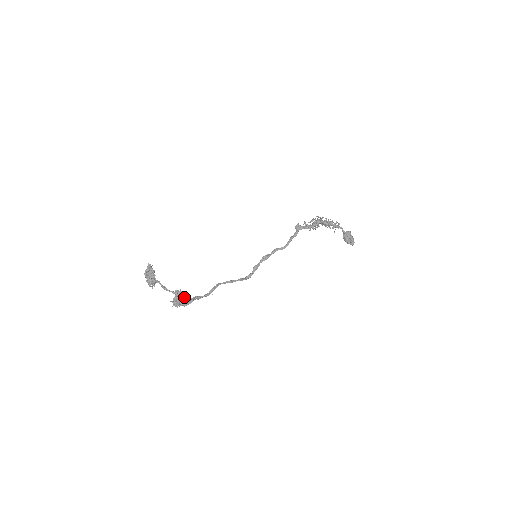
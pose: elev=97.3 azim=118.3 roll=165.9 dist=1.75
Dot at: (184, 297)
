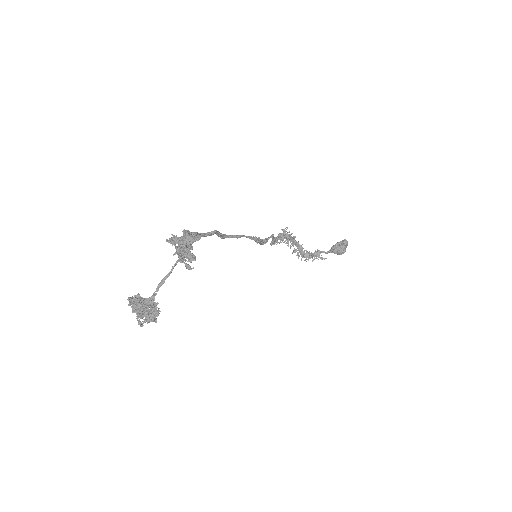
Dot at: occluded
